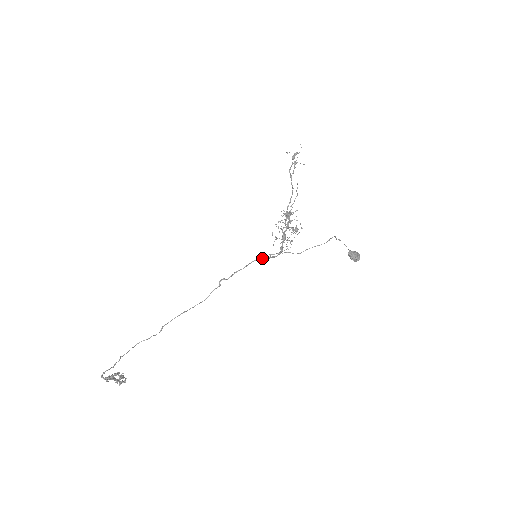
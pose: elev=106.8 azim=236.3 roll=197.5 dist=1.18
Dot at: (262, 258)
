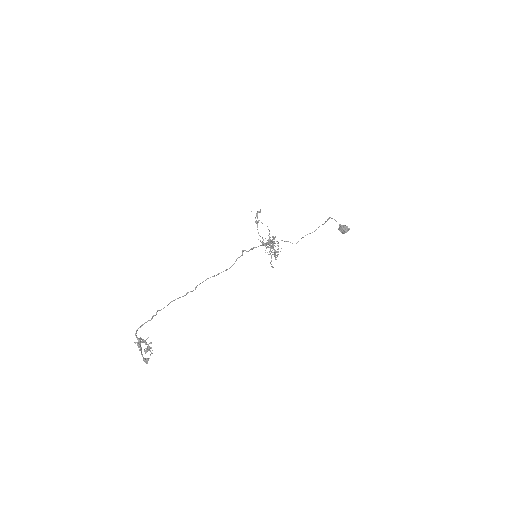
Dot at: occluded
